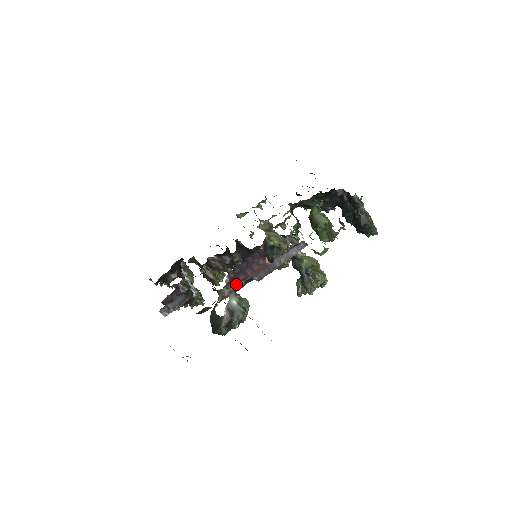
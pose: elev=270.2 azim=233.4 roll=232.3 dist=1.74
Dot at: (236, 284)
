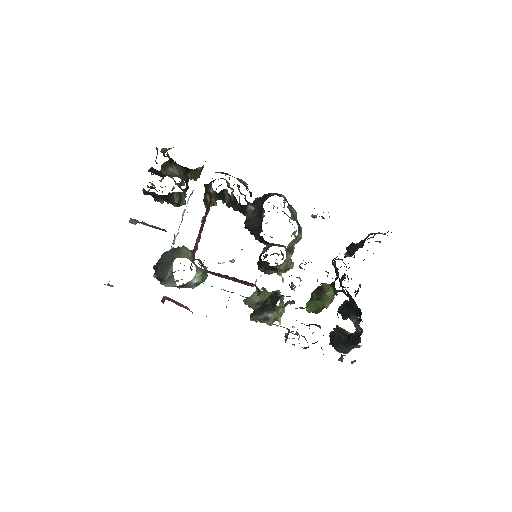
Dot at: (213, 272)
